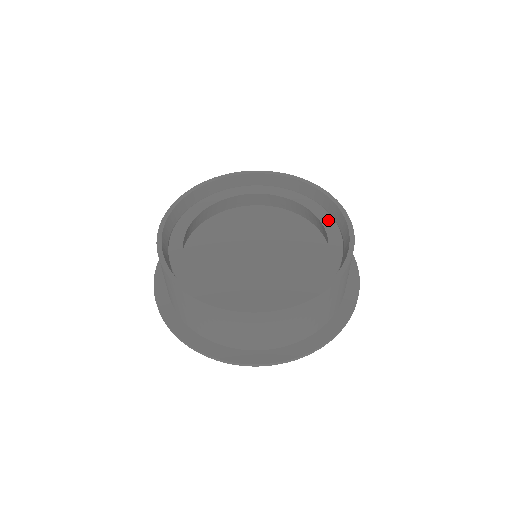
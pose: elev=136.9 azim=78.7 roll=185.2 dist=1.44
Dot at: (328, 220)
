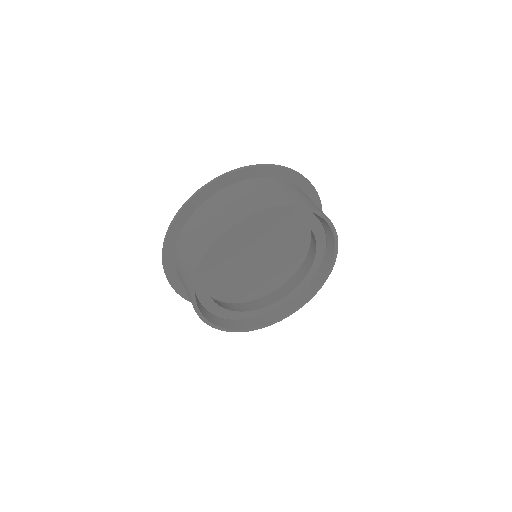
Dot at: (288, 211)
